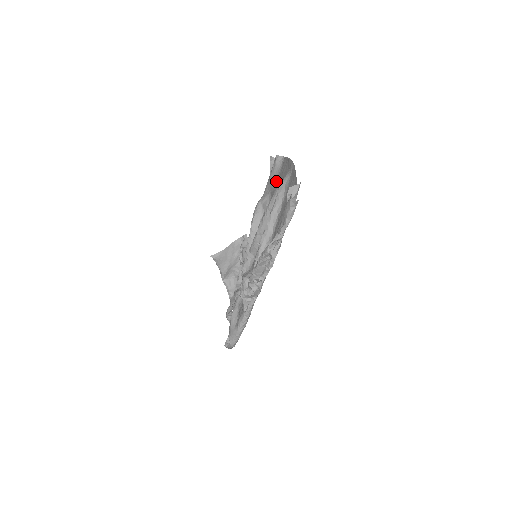
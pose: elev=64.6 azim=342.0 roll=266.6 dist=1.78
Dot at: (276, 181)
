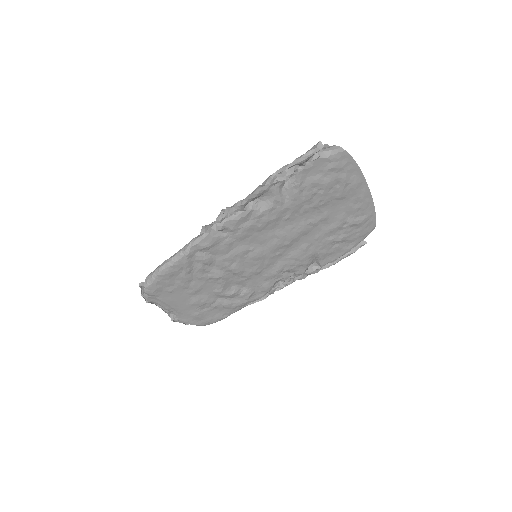
Dot at: (342, 242)
